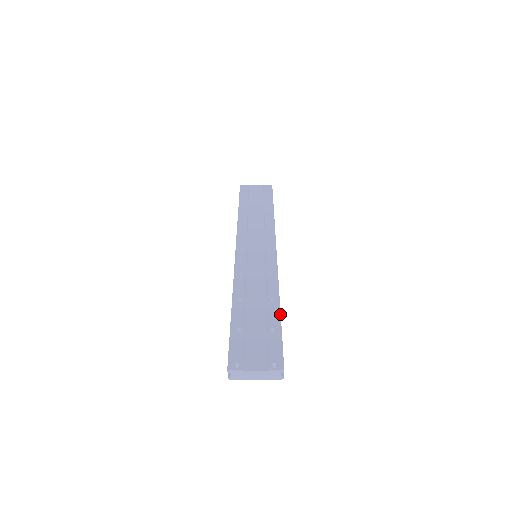
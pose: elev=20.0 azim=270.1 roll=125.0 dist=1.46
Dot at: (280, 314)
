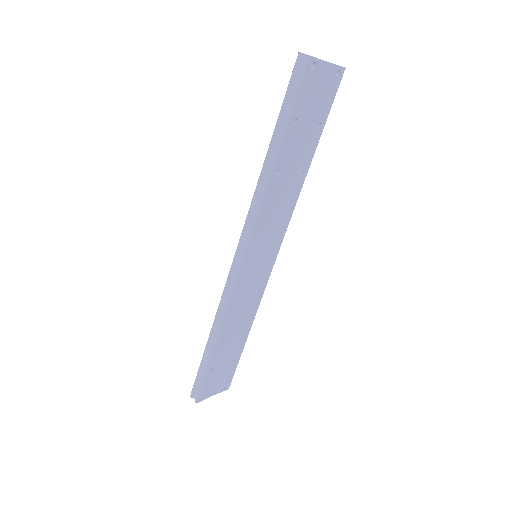
Dot at: occluded
